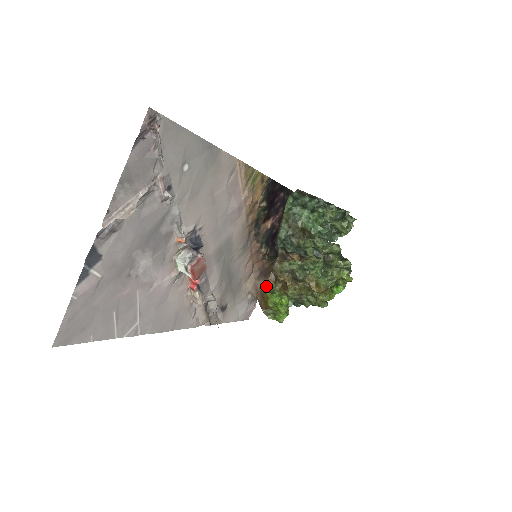
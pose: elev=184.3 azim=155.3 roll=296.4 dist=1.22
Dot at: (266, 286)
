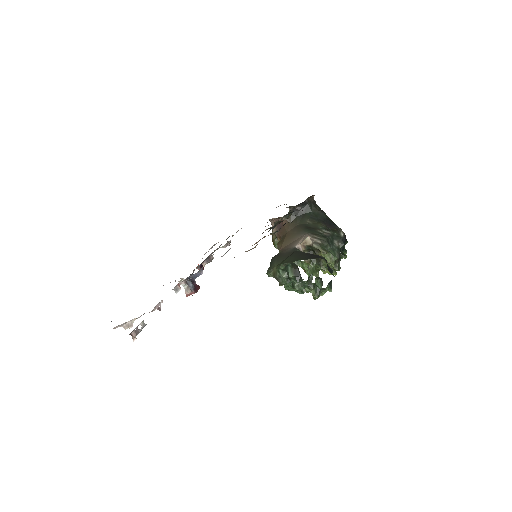
Dot at: (276, 237)
